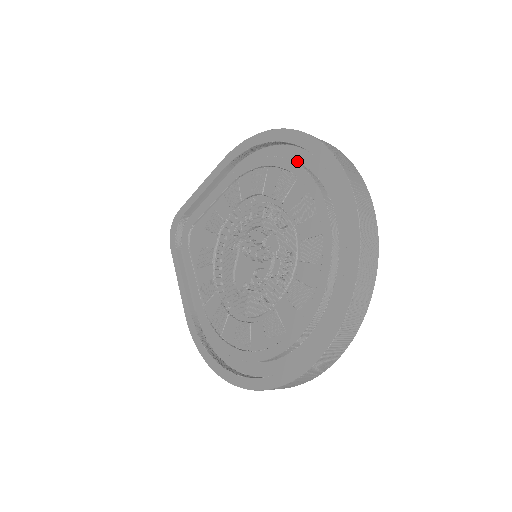
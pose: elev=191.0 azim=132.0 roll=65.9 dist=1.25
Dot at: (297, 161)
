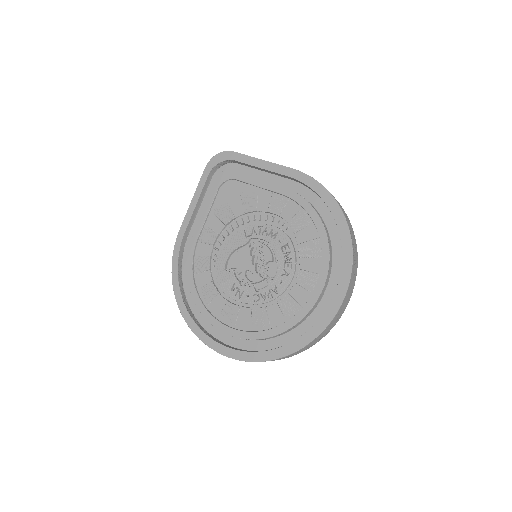
Dot at: (332, 243)
